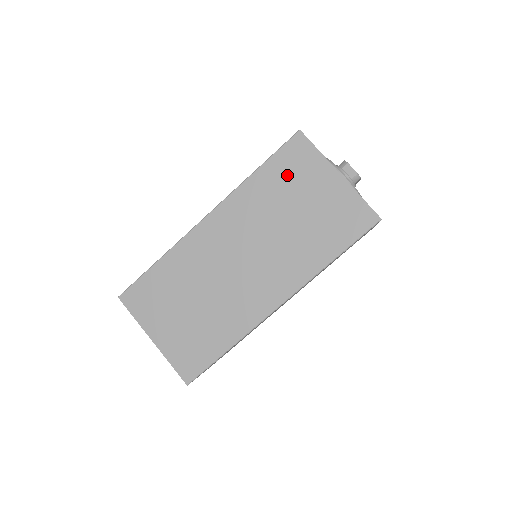
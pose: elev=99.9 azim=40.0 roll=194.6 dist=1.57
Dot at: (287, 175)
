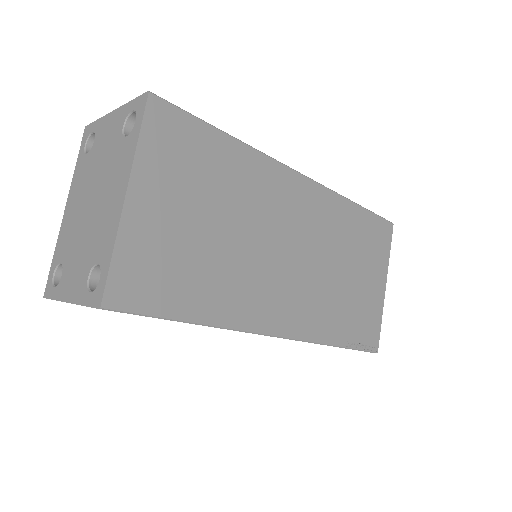
Dot at: (367, 239)
